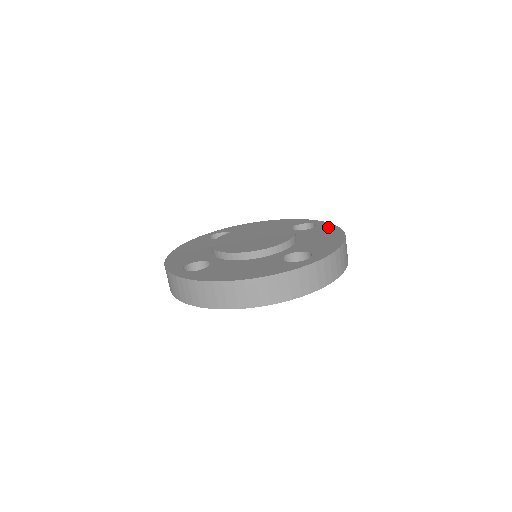
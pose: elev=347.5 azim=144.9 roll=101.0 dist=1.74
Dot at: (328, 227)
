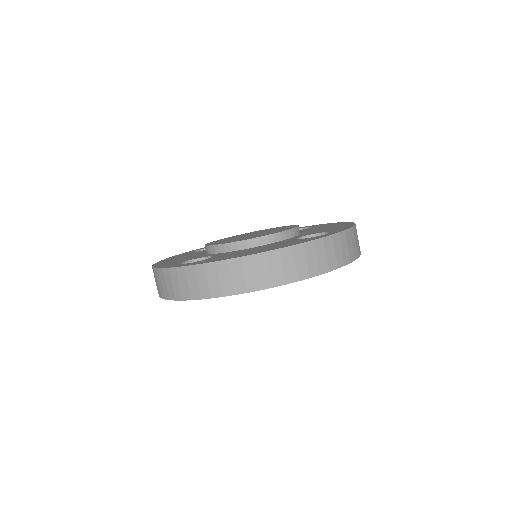
Dot at: (326, 224)
